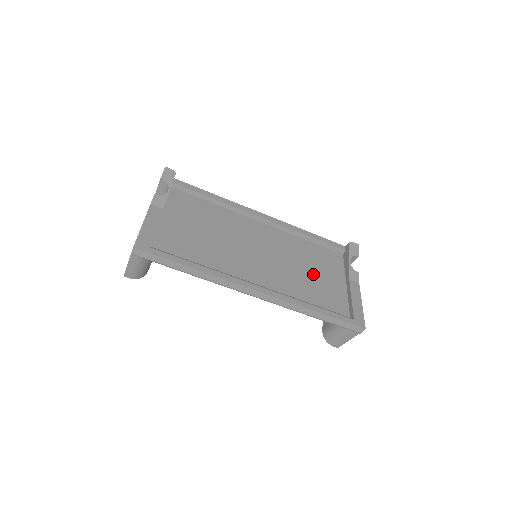
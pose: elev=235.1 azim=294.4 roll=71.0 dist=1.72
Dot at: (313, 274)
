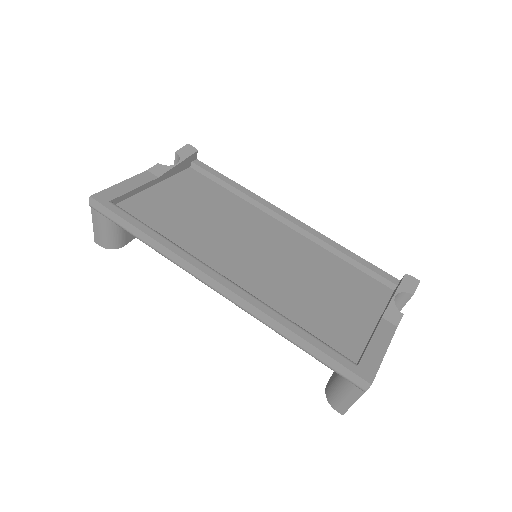
Dot at: (327, 296)
